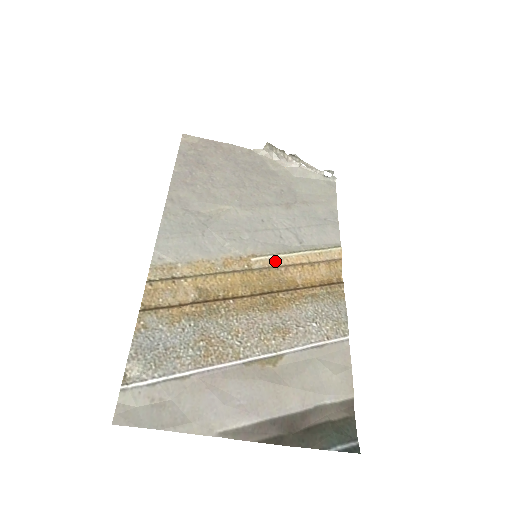
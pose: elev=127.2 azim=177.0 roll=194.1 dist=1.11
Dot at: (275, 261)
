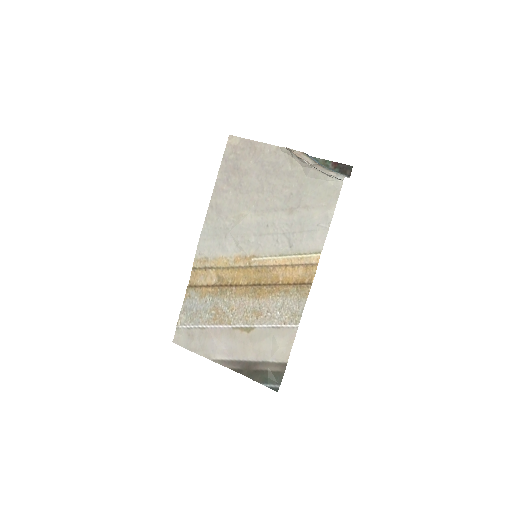
Dot at: (267, 262)
